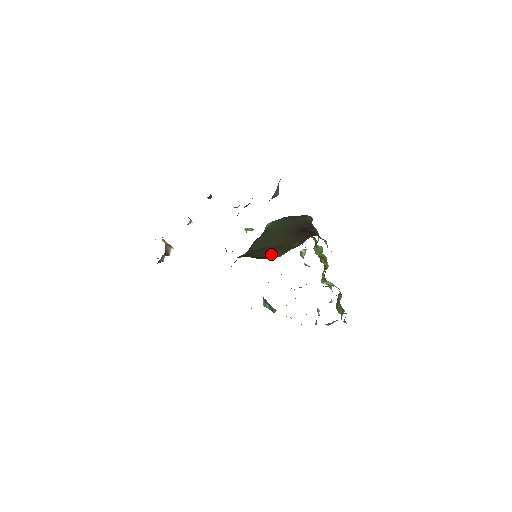
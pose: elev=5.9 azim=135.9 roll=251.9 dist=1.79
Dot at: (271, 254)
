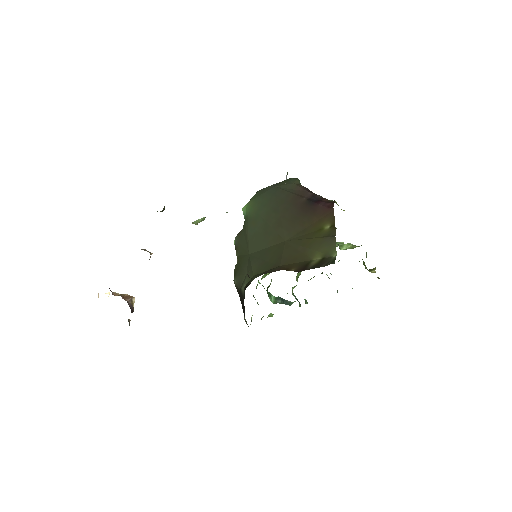
Dot at: (310, 254)
